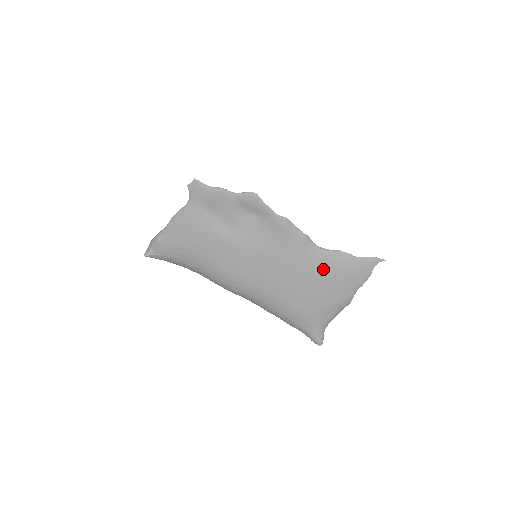
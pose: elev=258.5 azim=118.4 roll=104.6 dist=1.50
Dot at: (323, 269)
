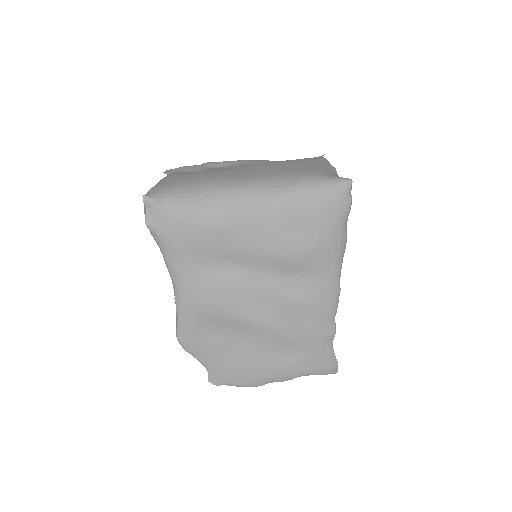
Dot at: (293, 161)
